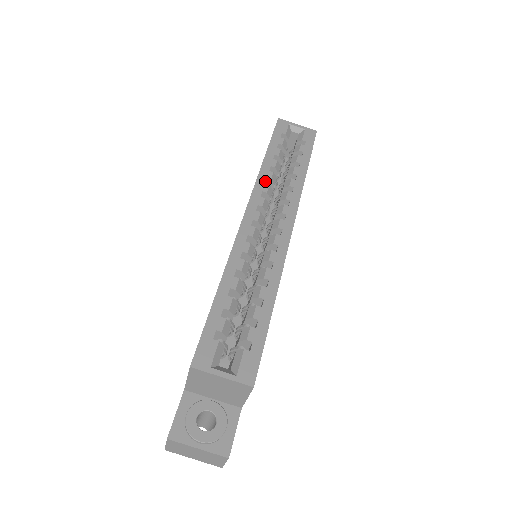
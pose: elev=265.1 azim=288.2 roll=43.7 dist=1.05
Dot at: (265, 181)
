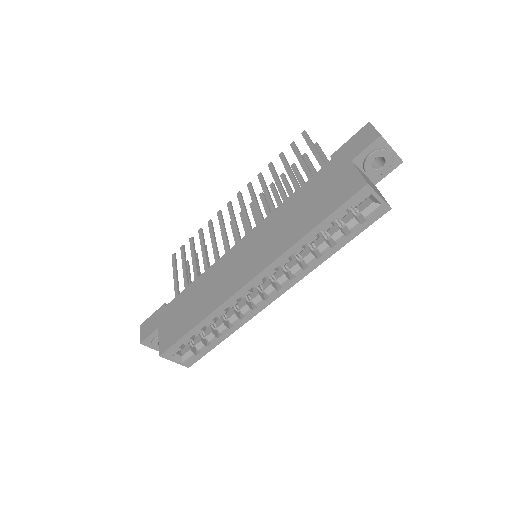
Dot at: (289, 256)
